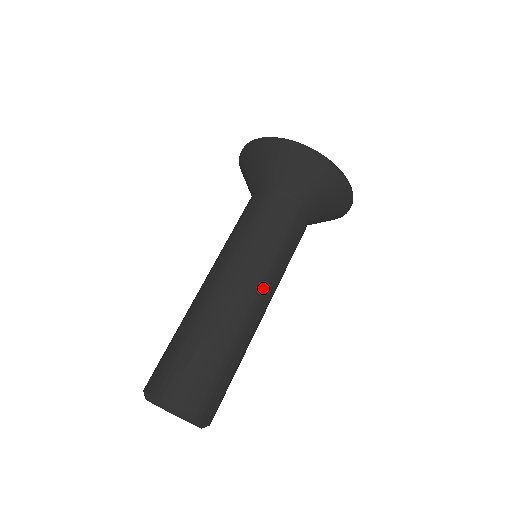
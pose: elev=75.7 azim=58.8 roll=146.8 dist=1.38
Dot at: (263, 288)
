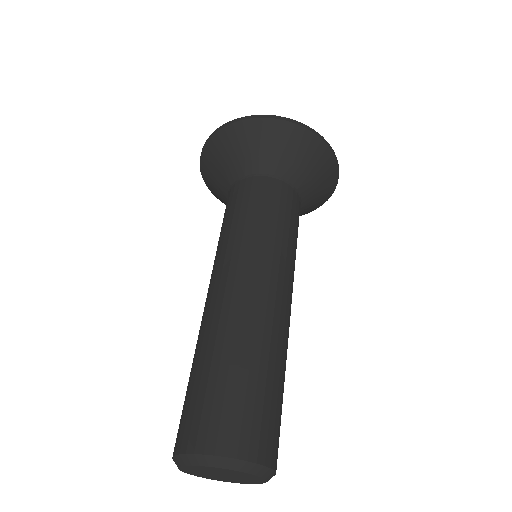
Dot at: (275, 277)
